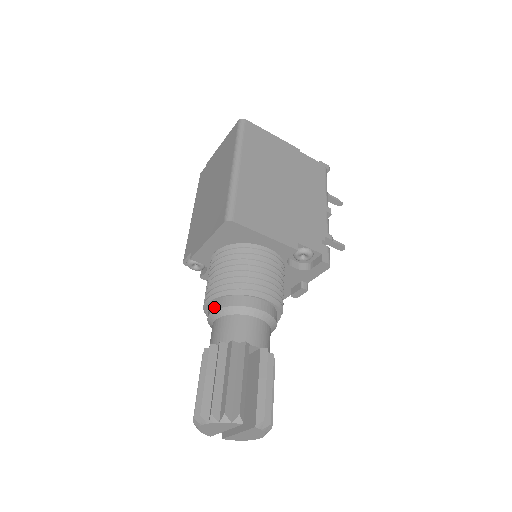
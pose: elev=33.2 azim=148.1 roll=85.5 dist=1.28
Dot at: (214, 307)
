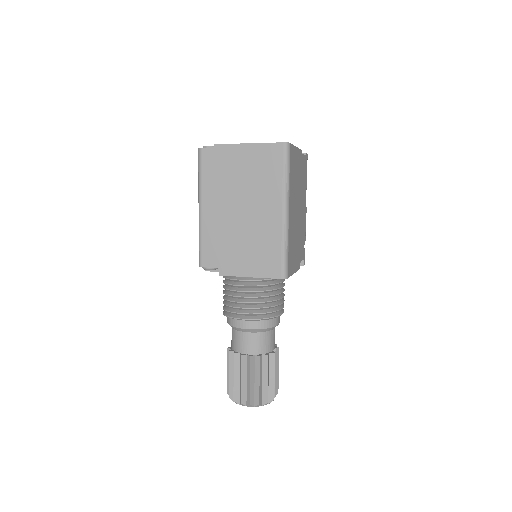
Dot at: (250, 326)
